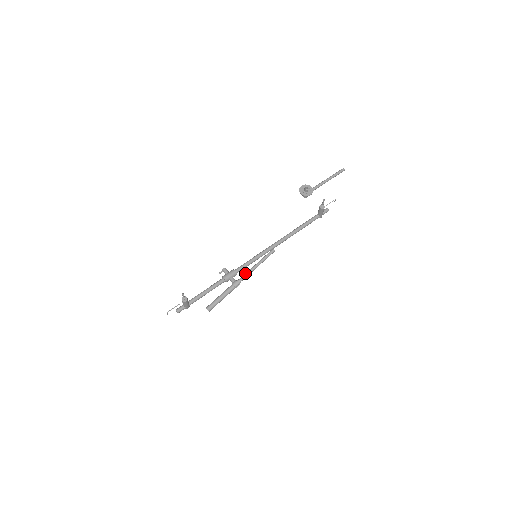
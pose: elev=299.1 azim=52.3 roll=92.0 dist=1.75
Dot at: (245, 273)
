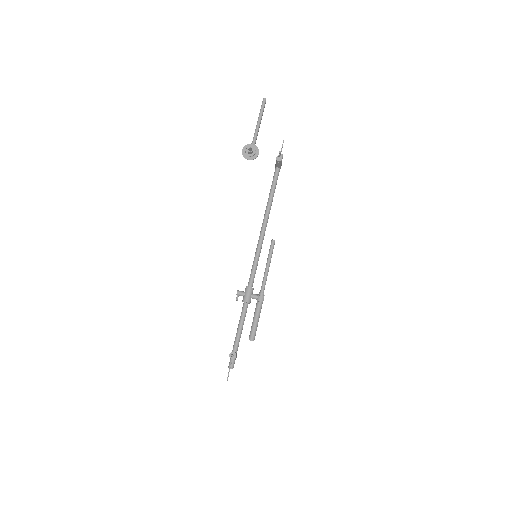
Dot at: (262, 282)
